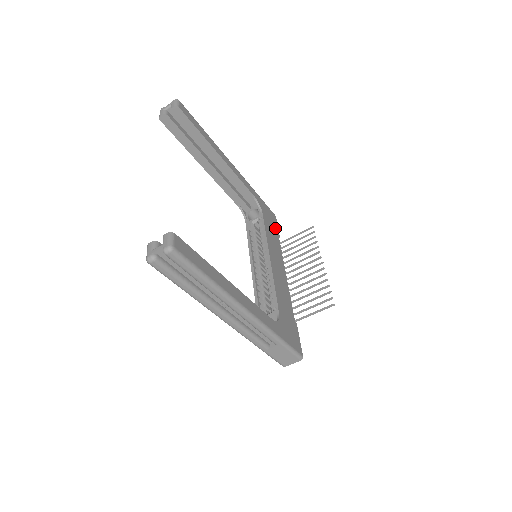
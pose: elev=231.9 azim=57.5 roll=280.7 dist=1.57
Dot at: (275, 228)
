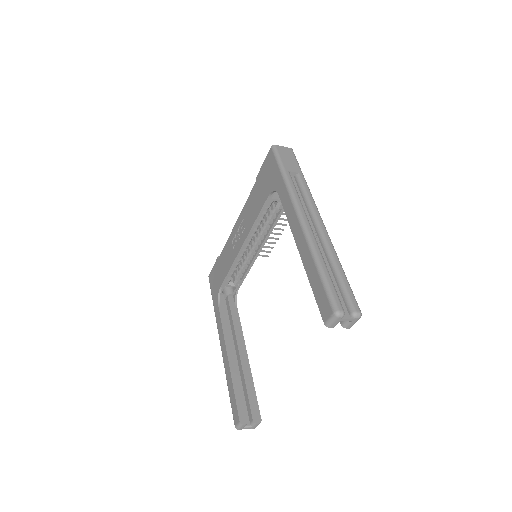
Dot at: occluded
